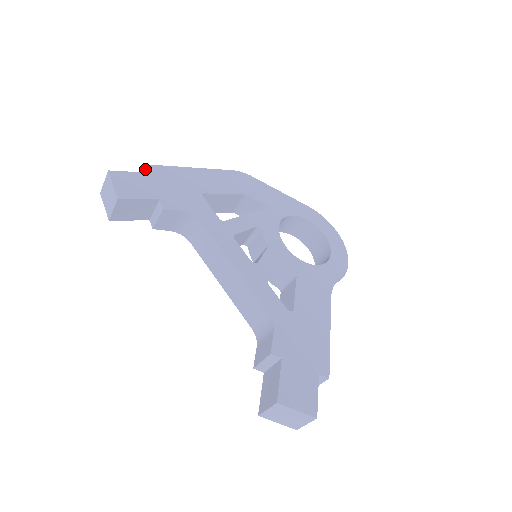
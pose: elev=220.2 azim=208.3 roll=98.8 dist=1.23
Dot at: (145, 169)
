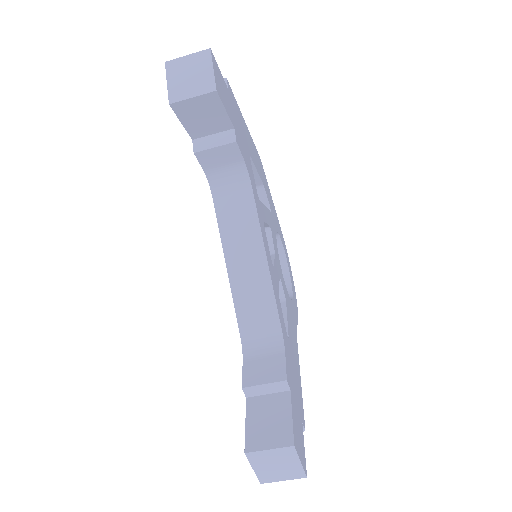
Dot at: occluded
